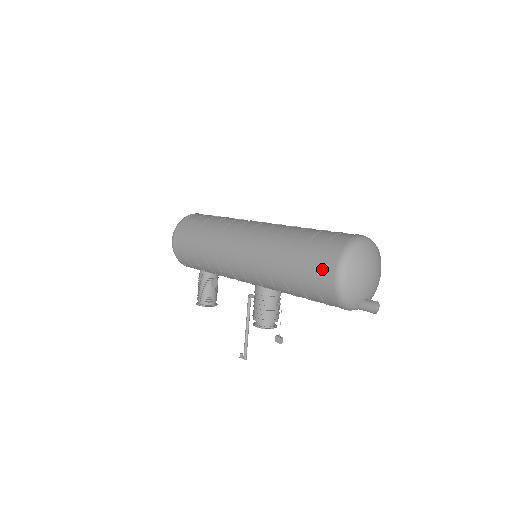
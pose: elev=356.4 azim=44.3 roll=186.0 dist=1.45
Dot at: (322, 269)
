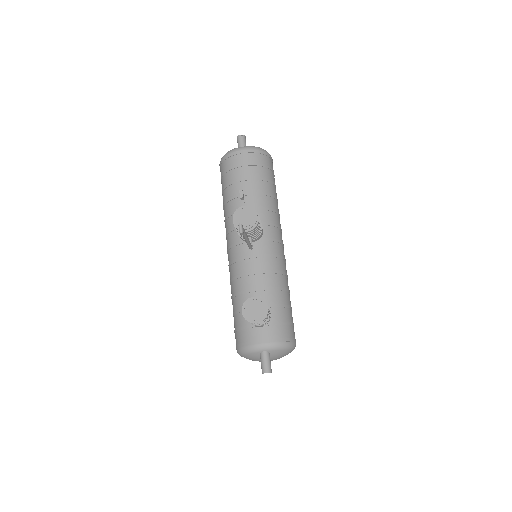
Dot at: occluded
